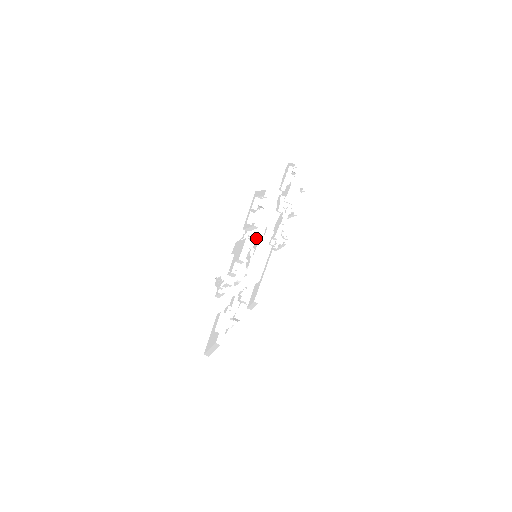
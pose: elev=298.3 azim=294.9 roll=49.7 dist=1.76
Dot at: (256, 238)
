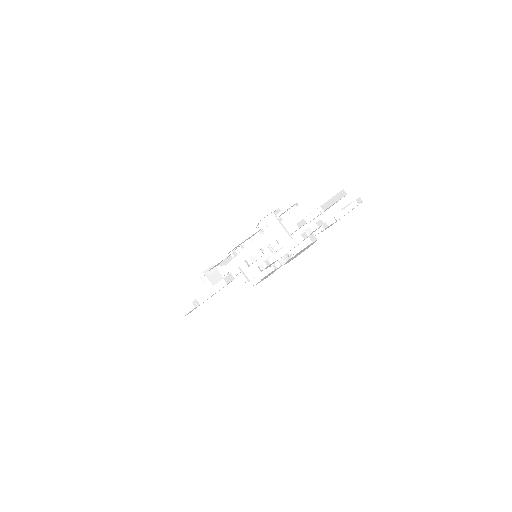
Dot at: (239, 268)
